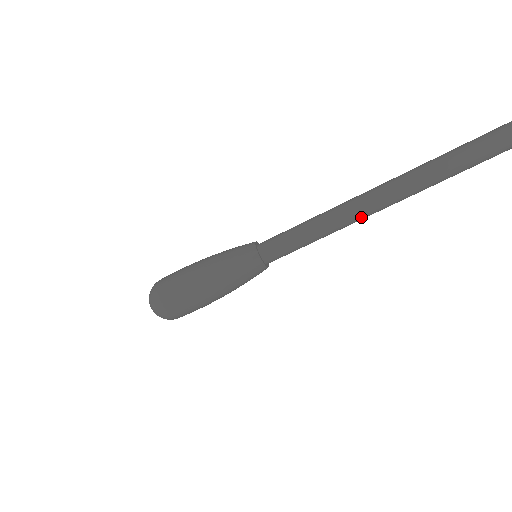
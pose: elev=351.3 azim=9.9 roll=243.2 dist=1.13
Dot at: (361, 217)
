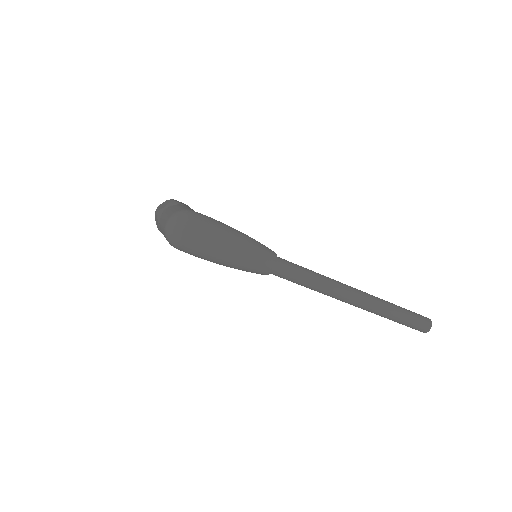
Dot at: (338, 298)
